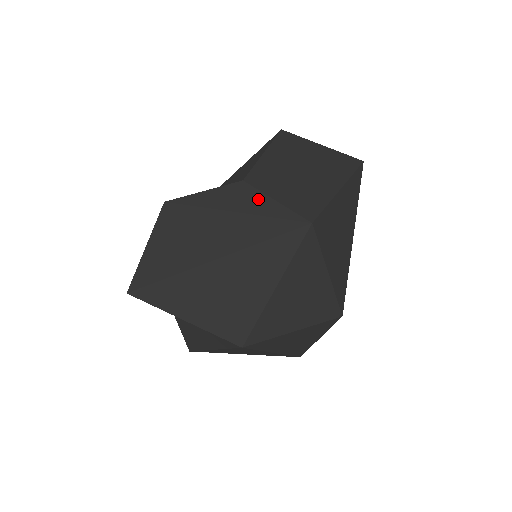
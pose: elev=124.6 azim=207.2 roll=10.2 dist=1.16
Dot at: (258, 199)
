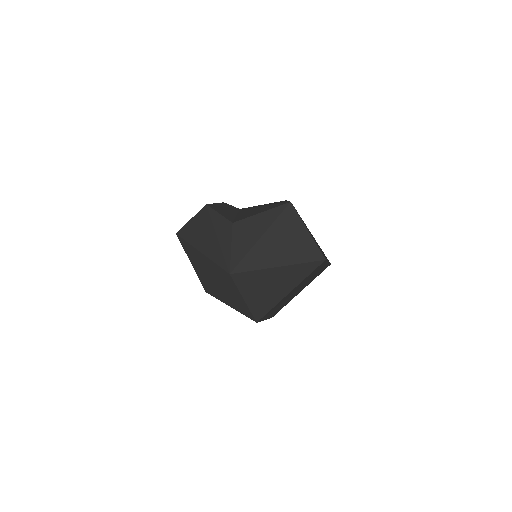
Dot at: (228, 239)
